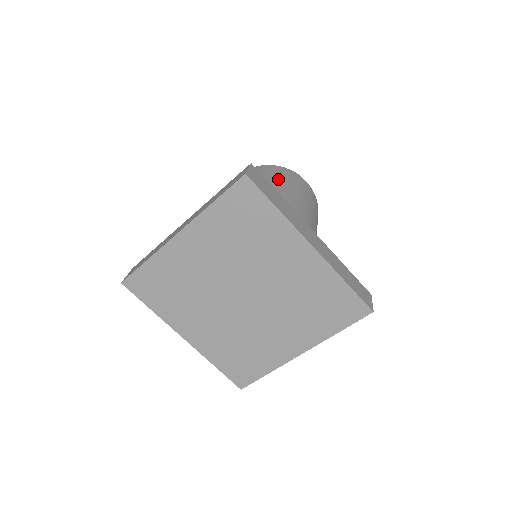
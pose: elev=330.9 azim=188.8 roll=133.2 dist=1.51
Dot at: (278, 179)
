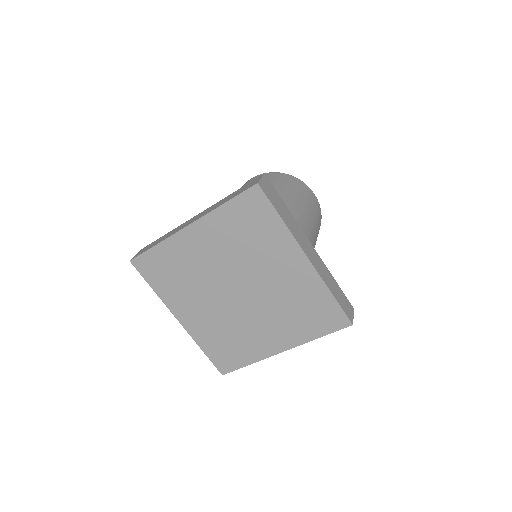
Dot at: (288, 188)
